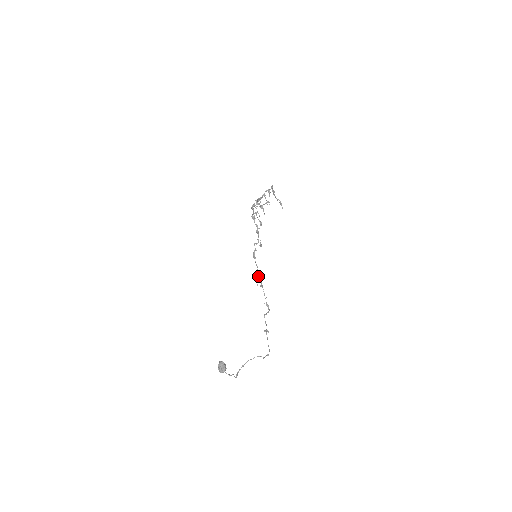
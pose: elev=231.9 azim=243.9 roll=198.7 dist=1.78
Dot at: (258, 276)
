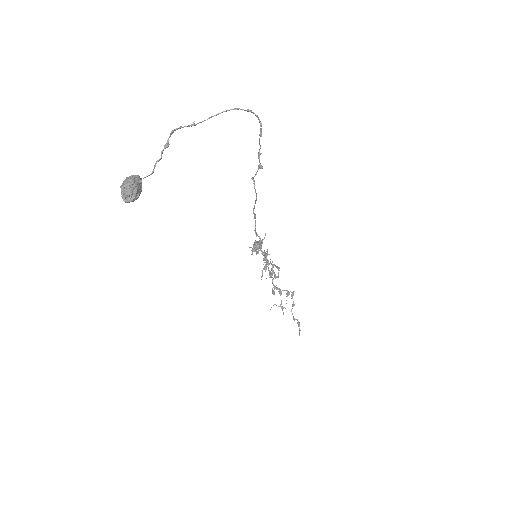
Dot at: (253, 247)
